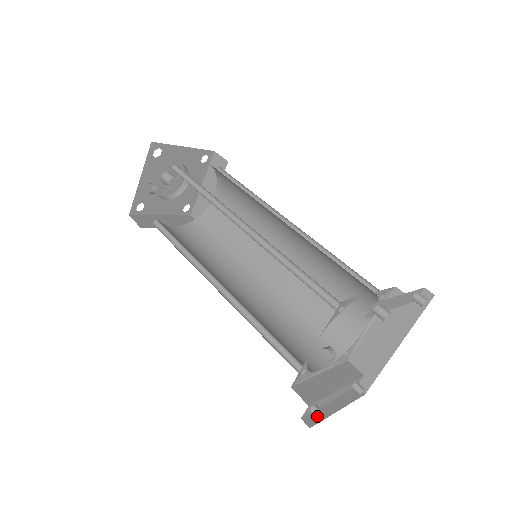
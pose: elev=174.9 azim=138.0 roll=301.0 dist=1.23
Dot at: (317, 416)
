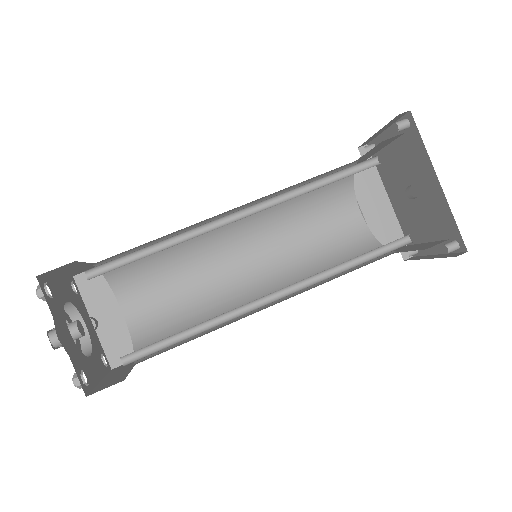
Dot at: (456, 244)
